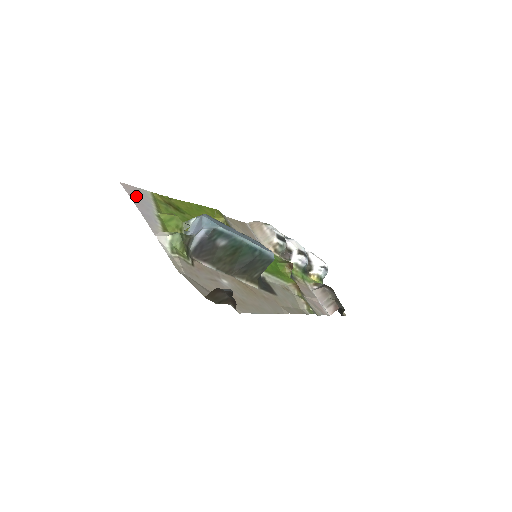
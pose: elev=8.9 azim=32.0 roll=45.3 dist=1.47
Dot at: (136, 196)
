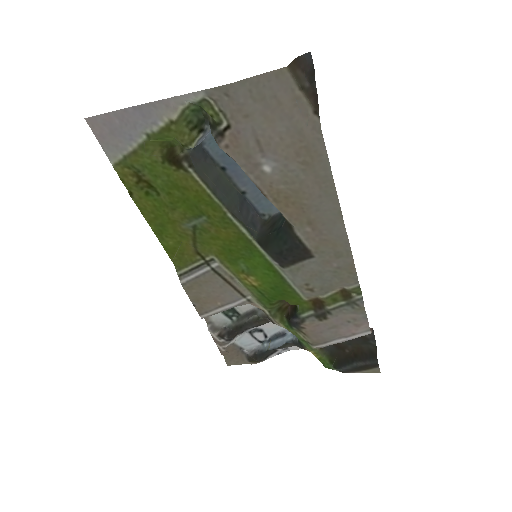
Dot at: (111, 127)
